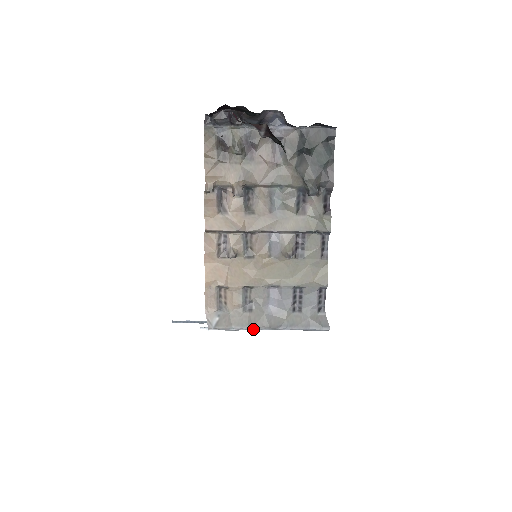
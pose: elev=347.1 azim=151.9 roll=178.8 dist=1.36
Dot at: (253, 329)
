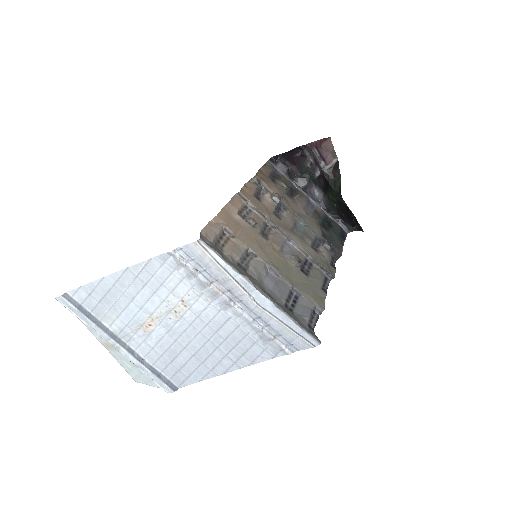
Dot at: (245, 279)
